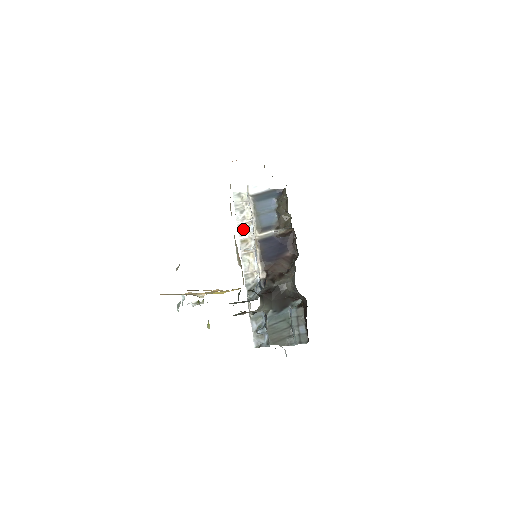
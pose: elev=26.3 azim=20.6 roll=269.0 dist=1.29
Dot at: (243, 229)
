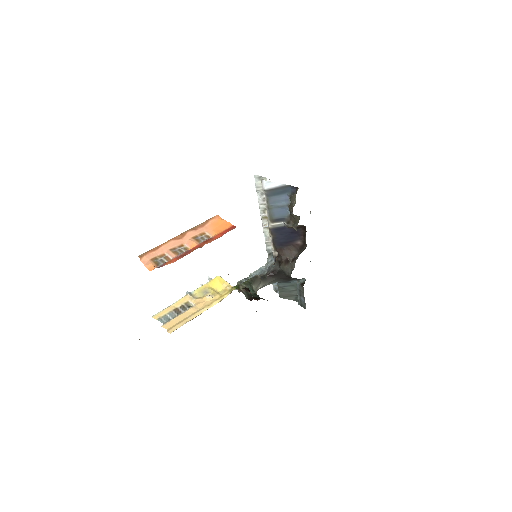
Dot at: (264, 208)
